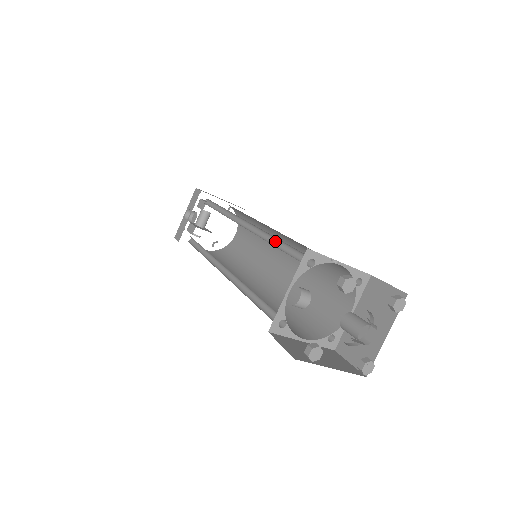
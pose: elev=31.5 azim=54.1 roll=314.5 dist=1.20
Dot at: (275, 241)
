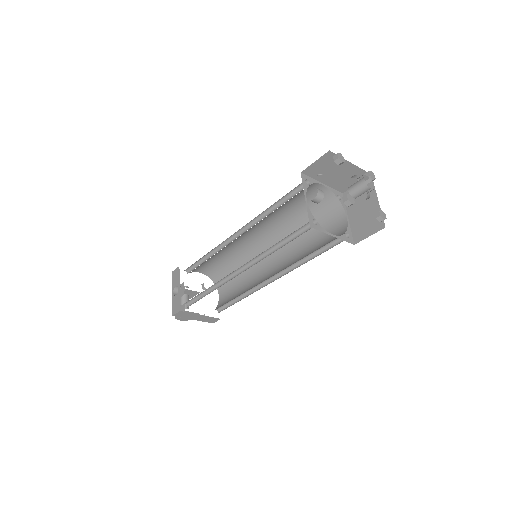
Dot at: (270, 212)
